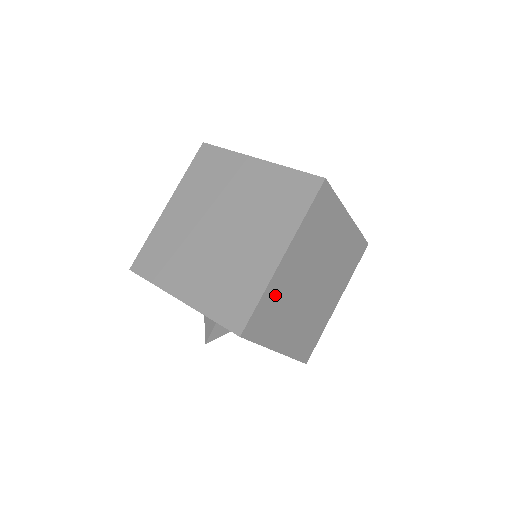
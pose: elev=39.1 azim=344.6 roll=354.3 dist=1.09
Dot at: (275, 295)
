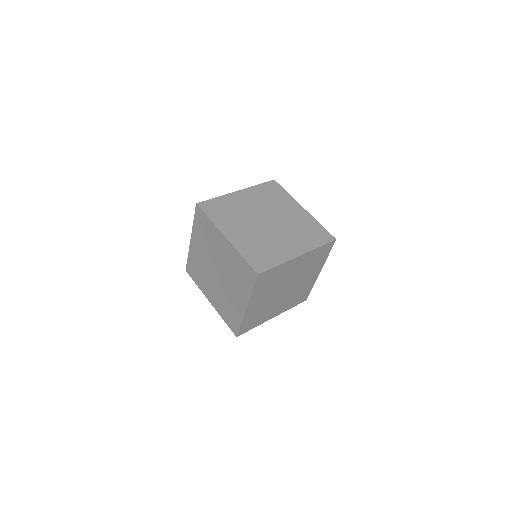
Dot at: (252, 316)
